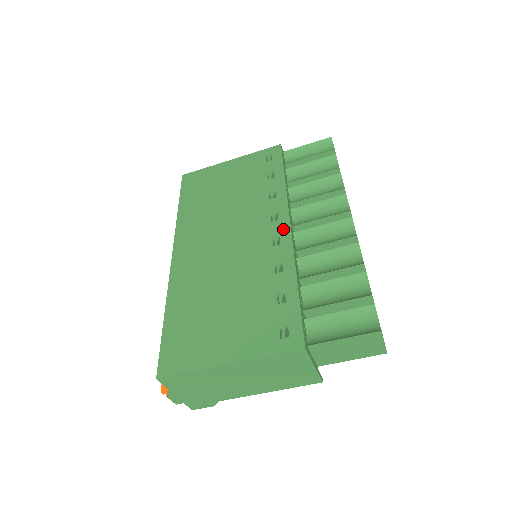
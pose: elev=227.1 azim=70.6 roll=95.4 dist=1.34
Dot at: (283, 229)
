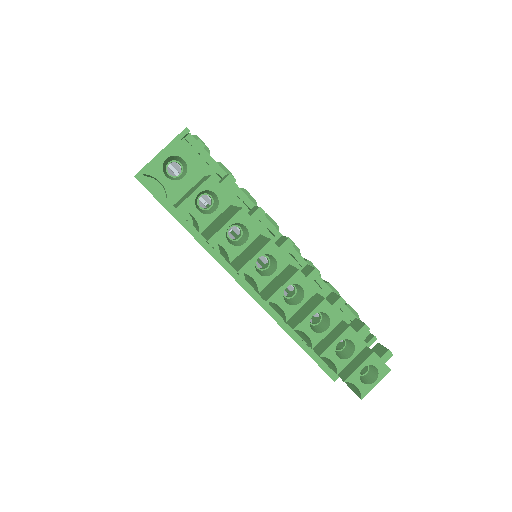
Dot at: occluded
